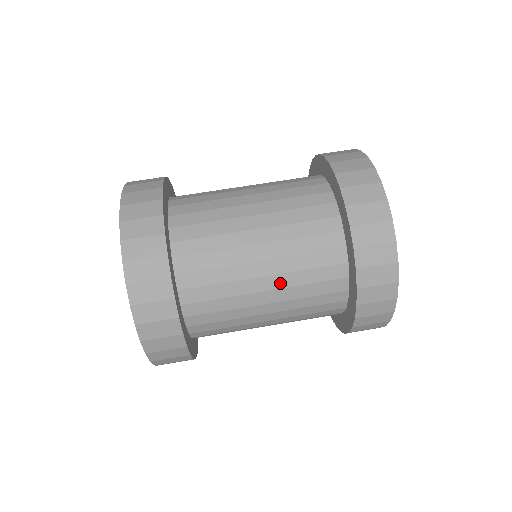
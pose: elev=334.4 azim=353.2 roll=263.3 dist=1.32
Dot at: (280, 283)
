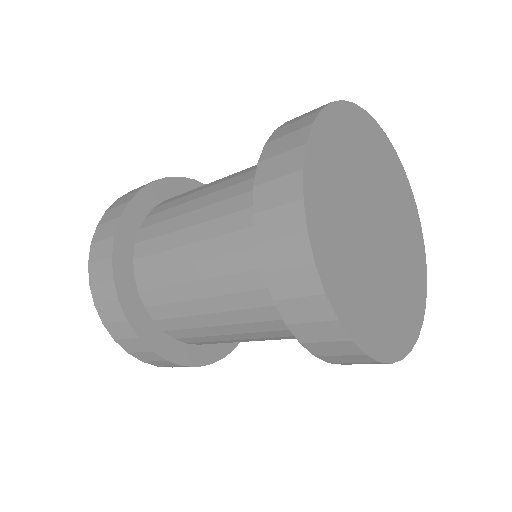
Dot at: (206, 233)
